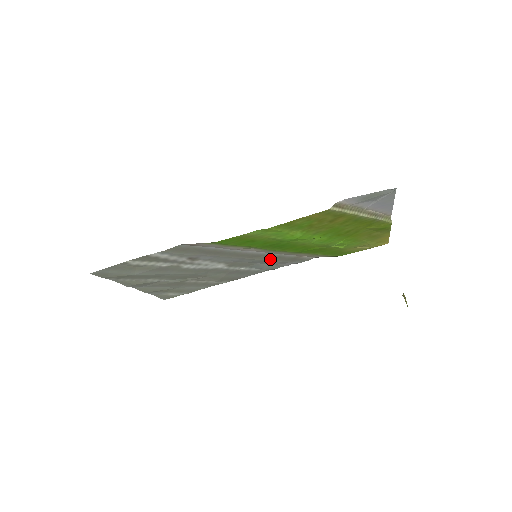
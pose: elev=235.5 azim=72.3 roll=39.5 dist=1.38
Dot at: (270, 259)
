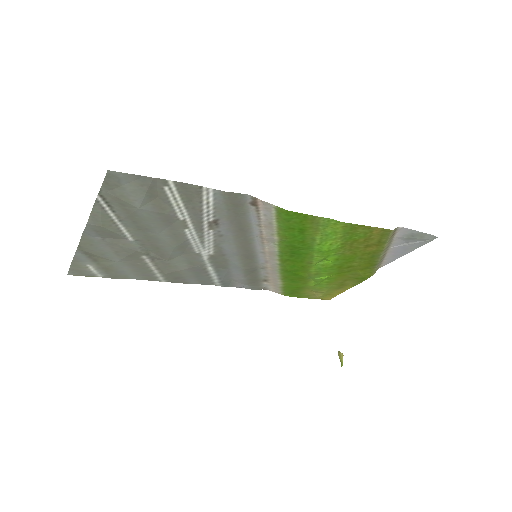
Dot at: (247, 269)
